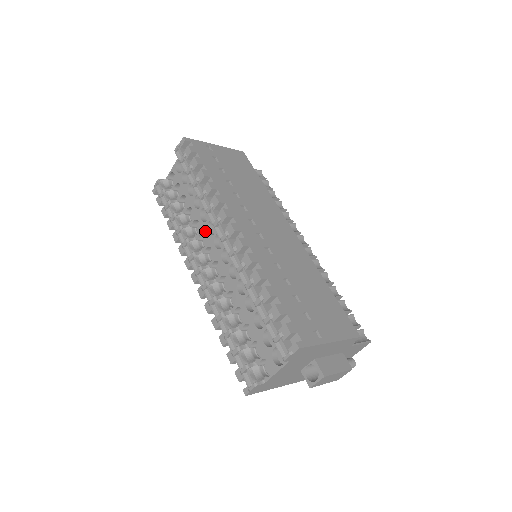
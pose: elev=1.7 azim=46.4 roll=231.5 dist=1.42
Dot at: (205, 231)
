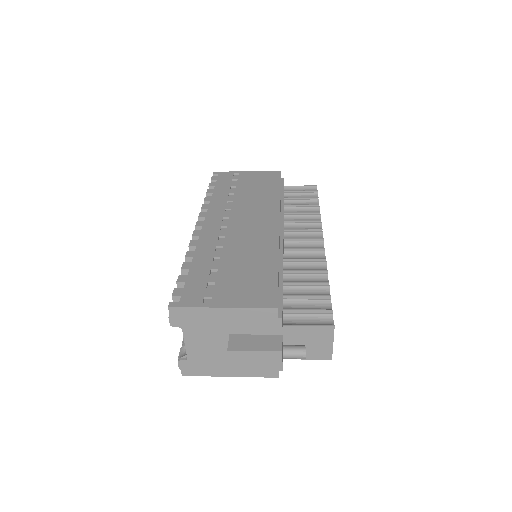
Dot at: occluded
